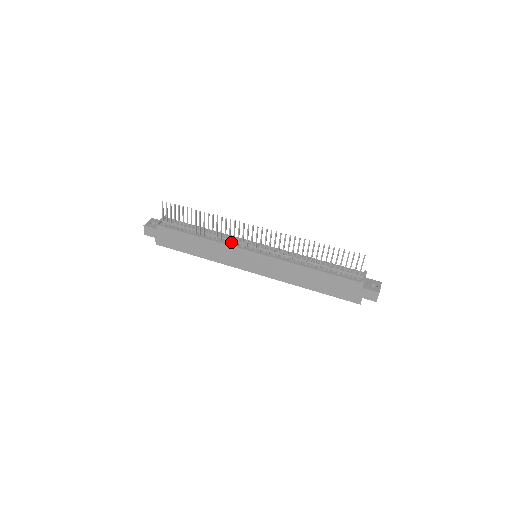
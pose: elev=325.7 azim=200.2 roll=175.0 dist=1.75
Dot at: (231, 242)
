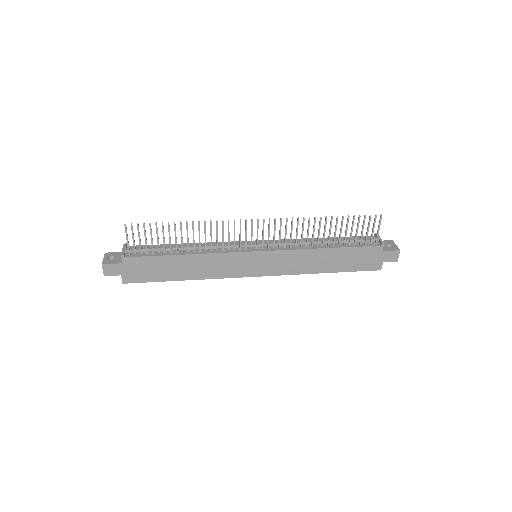
Dot at: (224, 249)
